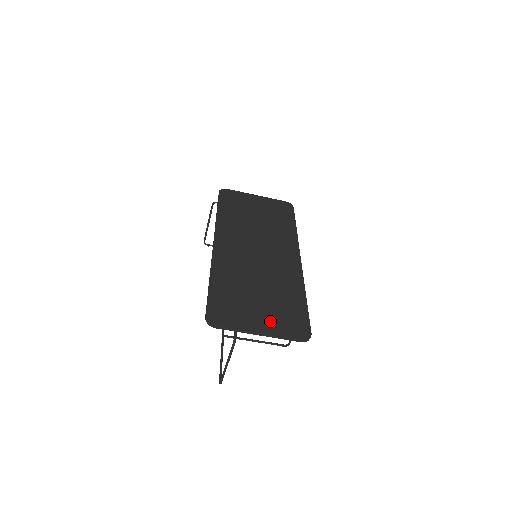
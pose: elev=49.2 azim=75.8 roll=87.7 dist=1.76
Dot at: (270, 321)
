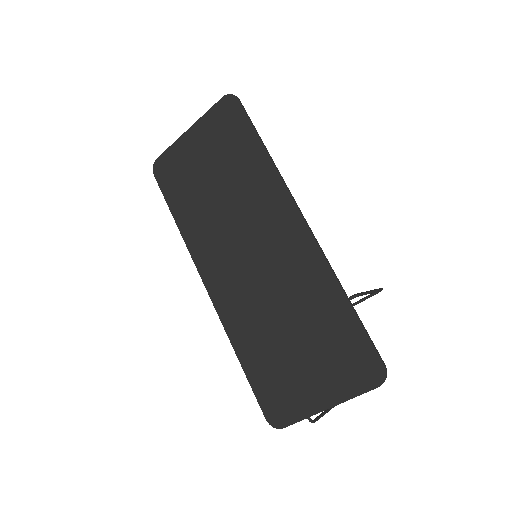
Dot at: (328, 380)
